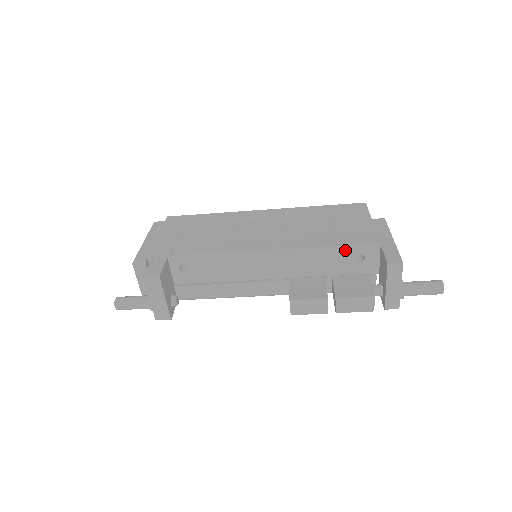
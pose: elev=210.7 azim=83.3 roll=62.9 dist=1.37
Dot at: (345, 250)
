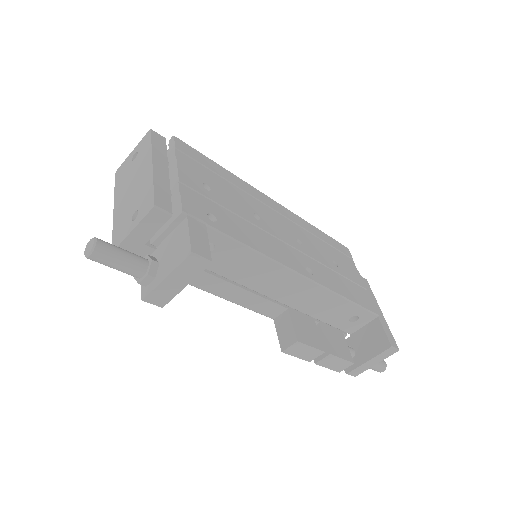
Dot at: (354, 308)
